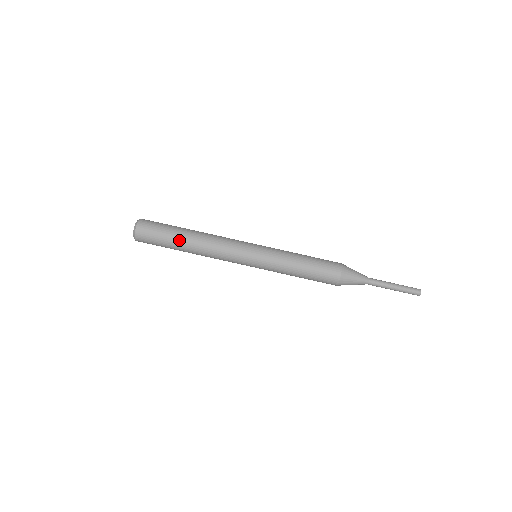
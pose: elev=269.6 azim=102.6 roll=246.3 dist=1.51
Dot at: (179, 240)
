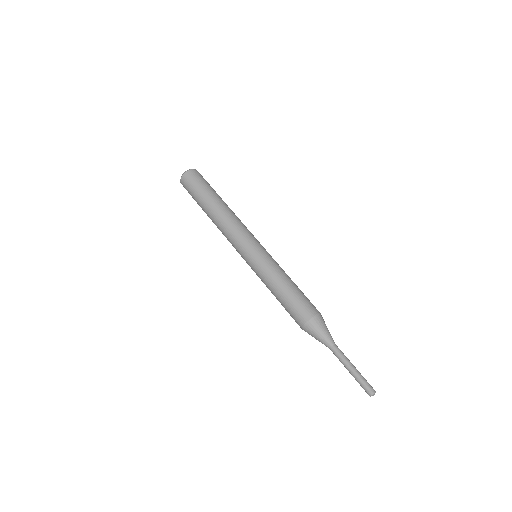
Dot at: (218, 196)
